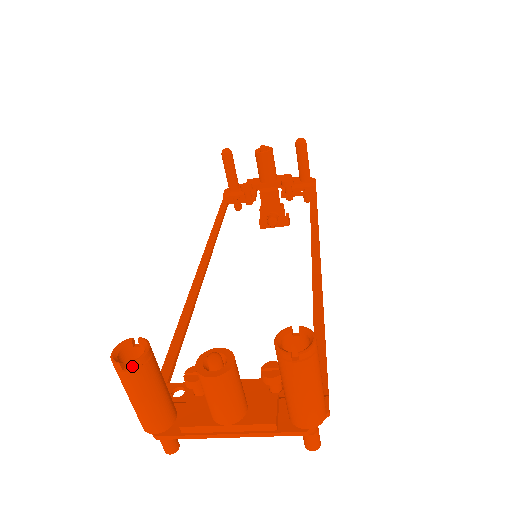
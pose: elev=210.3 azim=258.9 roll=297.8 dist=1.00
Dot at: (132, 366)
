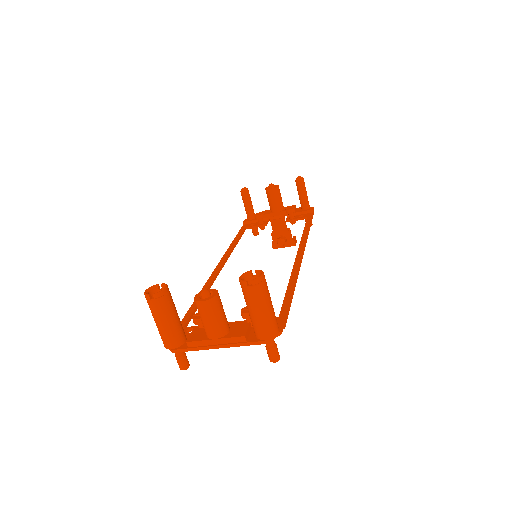
Dot at: (156, 296)
